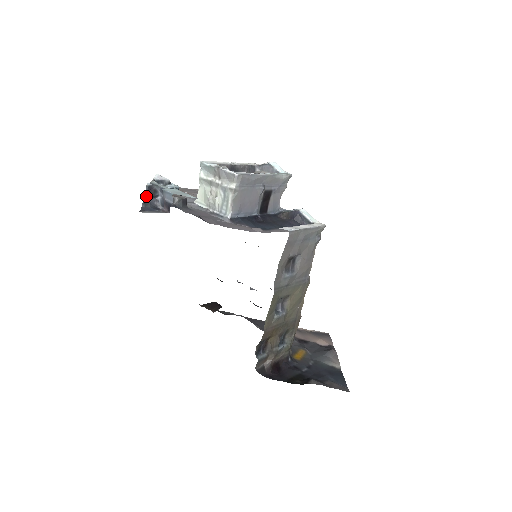
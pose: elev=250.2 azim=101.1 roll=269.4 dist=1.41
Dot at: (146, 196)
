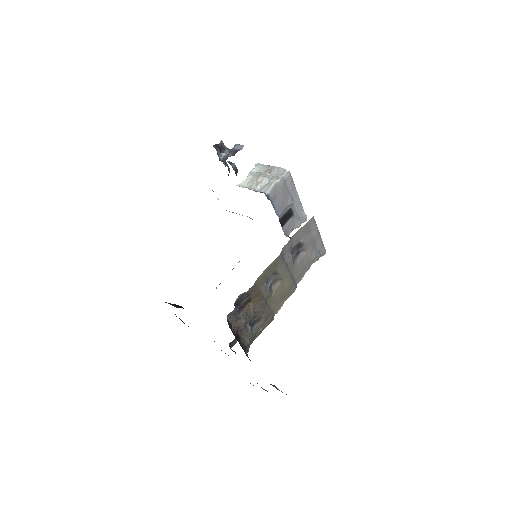
Dot at: (217, 145)
